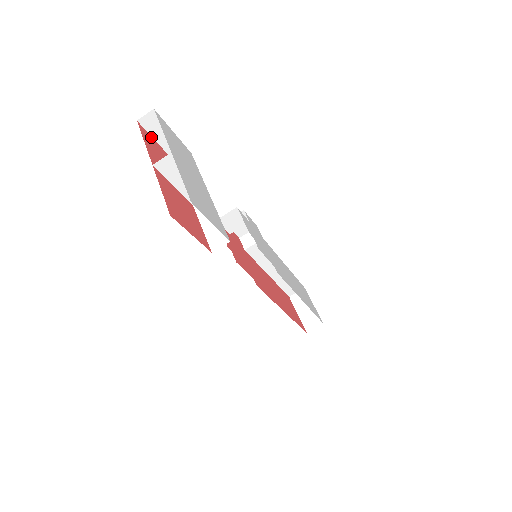
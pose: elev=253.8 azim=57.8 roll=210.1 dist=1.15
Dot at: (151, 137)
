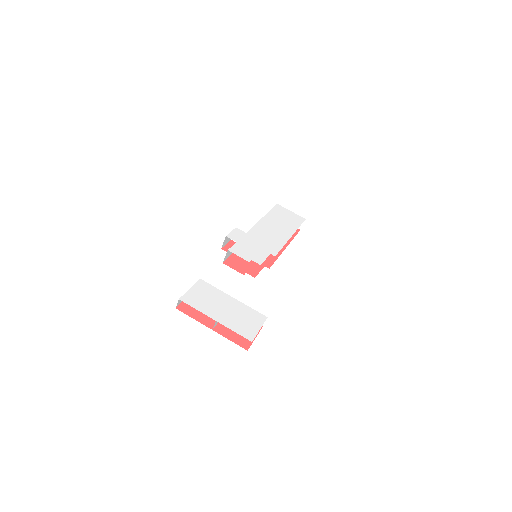
Dot at: occluded
